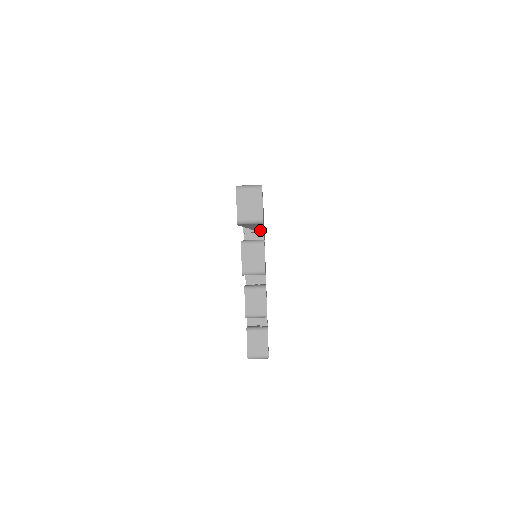
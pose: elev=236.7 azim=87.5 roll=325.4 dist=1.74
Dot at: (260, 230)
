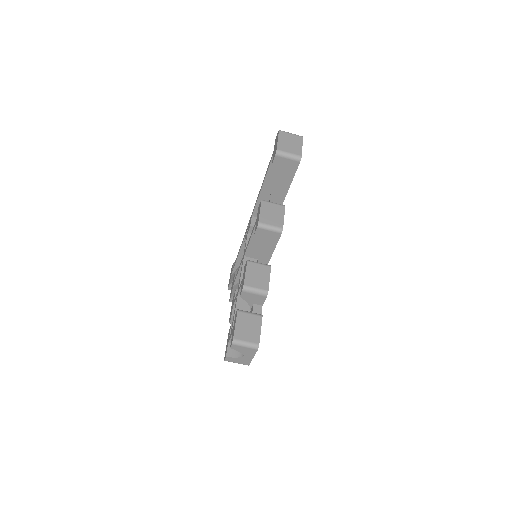
Dot at: occluded
